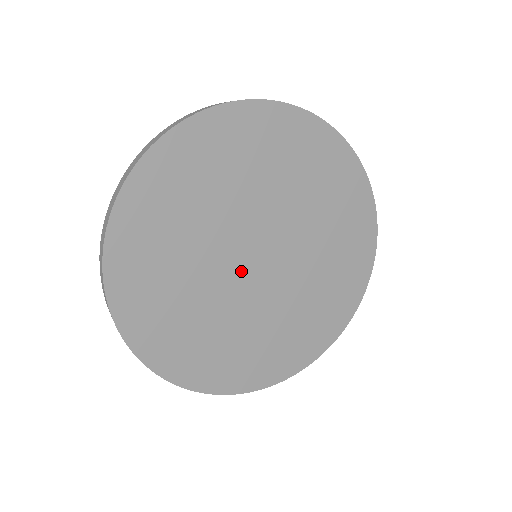
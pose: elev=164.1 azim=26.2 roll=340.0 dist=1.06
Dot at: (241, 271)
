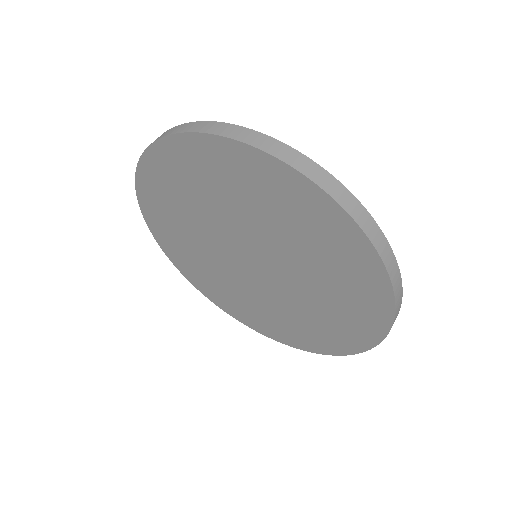
Dot at: (233, 249)
